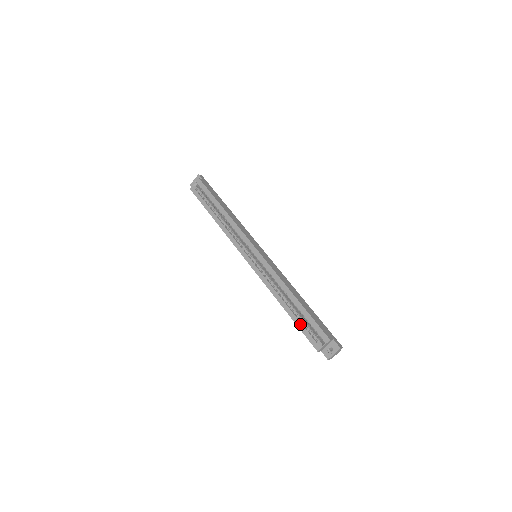
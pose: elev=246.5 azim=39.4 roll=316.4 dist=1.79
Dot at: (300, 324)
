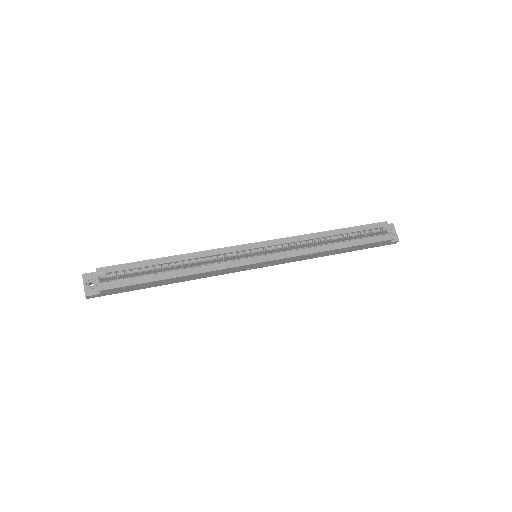
Dot at: (361, 241)
